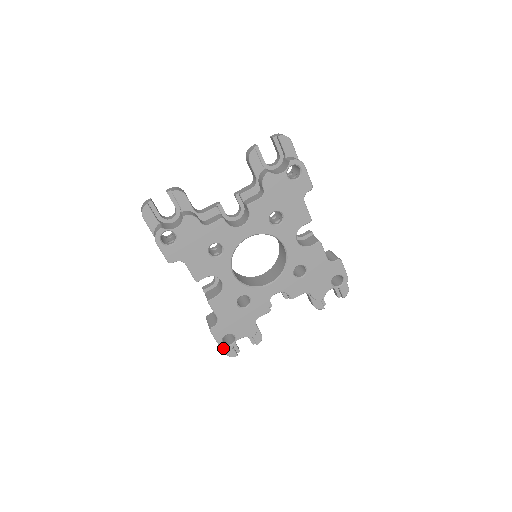
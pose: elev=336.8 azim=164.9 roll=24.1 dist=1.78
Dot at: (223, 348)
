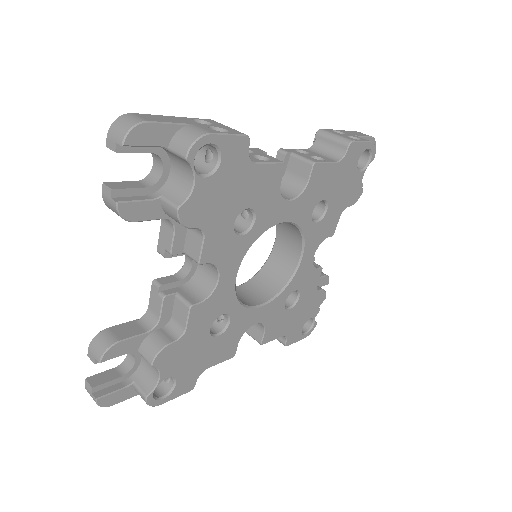
Dot at: (309, 334)
